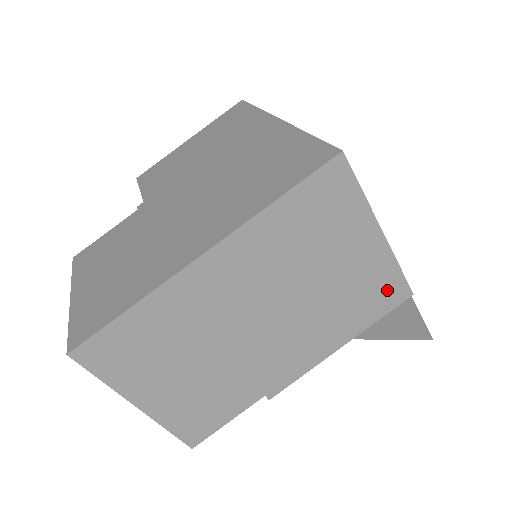
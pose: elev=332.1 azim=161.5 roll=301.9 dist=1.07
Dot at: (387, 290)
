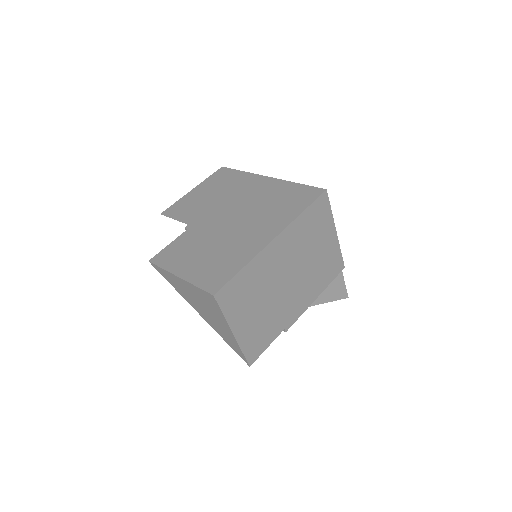
Dot at: (336, 264)
